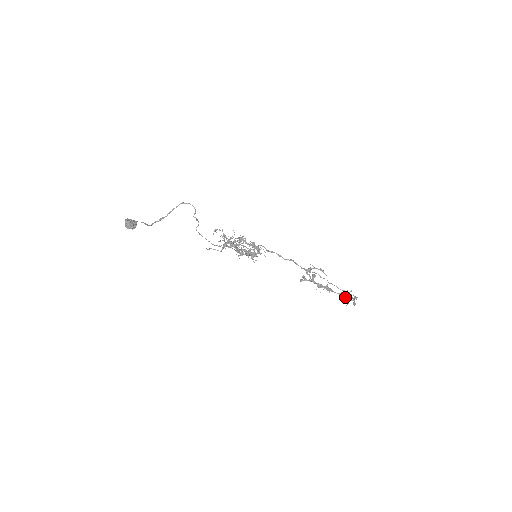
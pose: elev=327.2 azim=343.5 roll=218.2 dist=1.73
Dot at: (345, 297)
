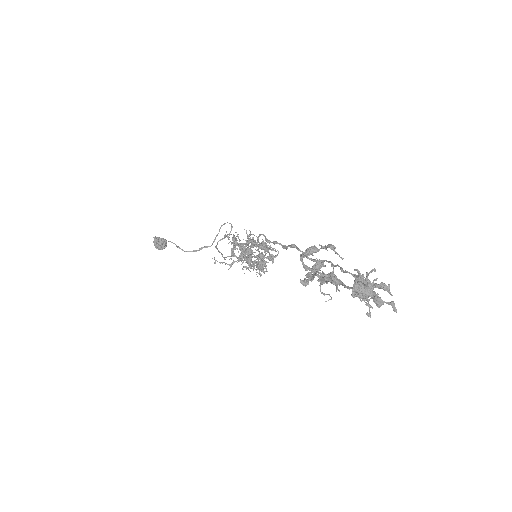
Dot at: (354, 284)
